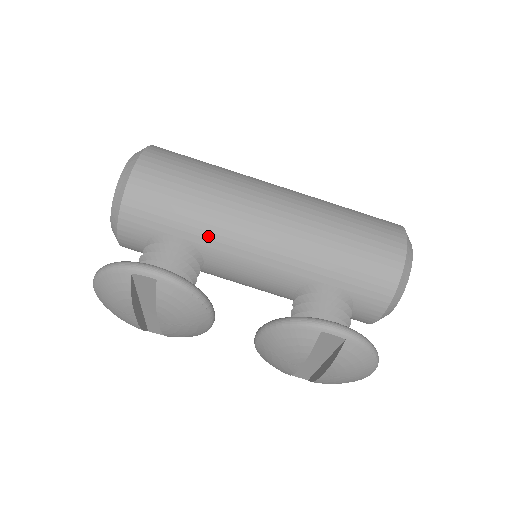
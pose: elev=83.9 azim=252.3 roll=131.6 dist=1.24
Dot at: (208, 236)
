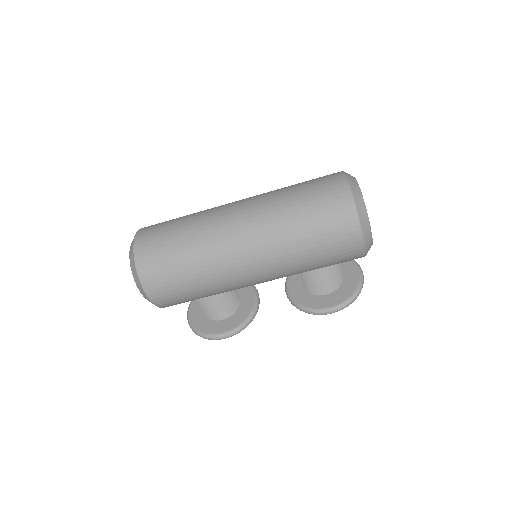
Dot at: occluded
